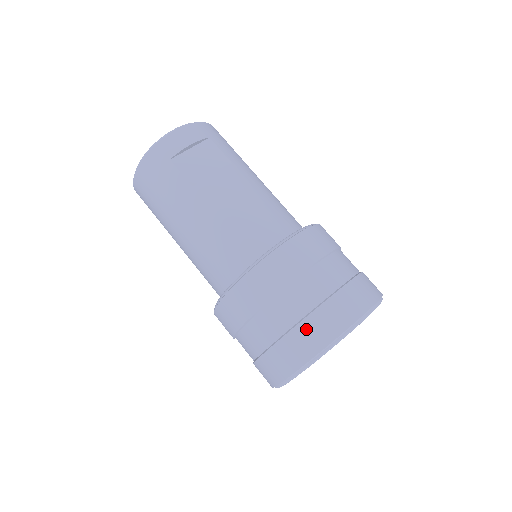
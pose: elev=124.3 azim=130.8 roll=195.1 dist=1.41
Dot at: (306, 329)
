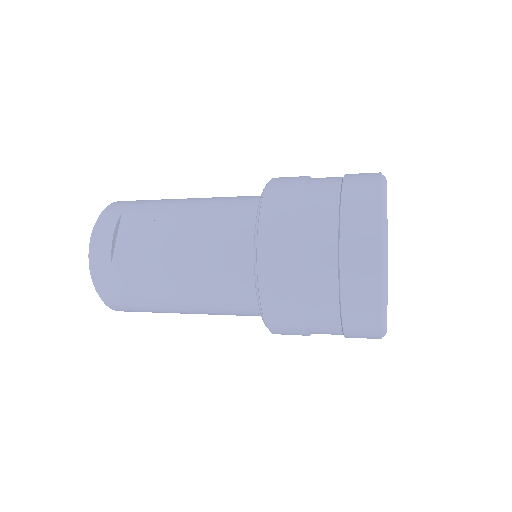
Dot at: (350, 270)
